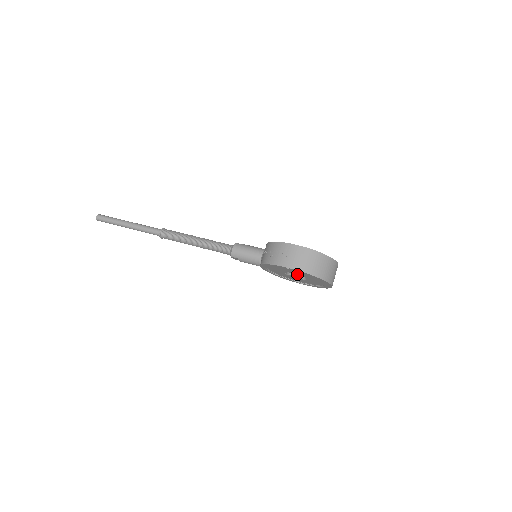
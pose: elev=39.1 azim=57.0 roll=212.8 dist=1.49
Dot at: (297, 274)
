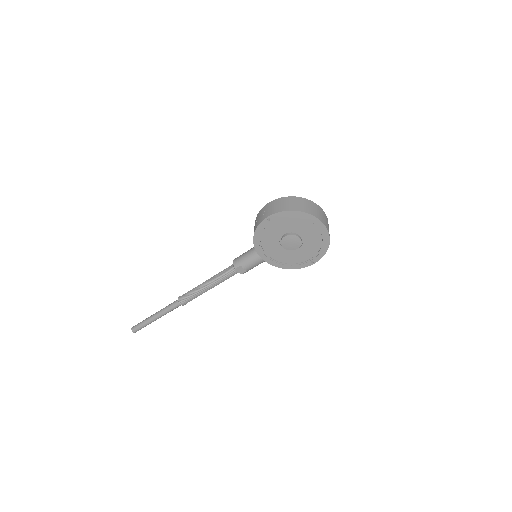
Dot at: (287, 232)
